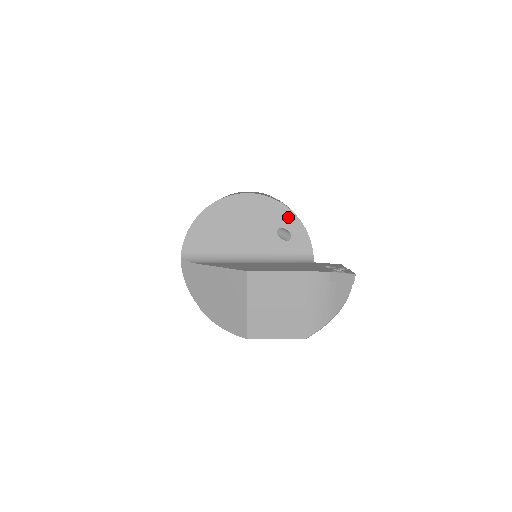
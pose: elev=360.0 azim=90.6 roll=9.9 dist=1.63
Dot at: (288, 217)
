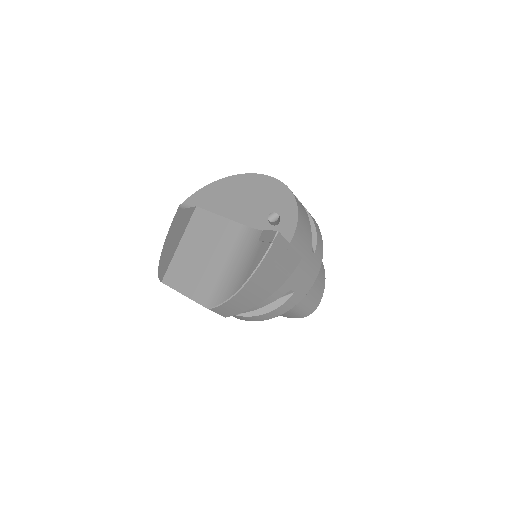
Dot at: (289, 206)
